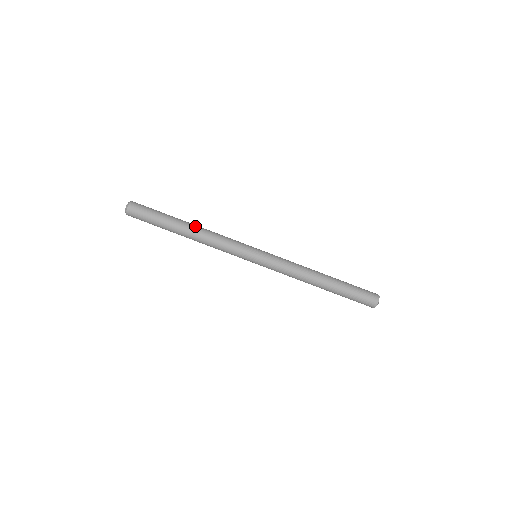
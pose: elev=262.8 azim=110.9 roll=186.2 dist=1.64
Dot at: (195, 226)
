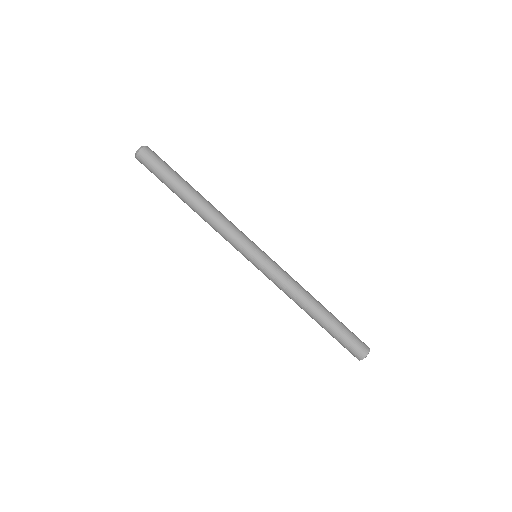
Dot at: occluded
